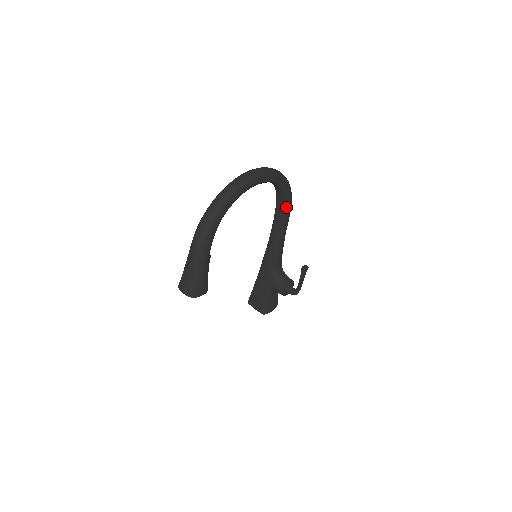
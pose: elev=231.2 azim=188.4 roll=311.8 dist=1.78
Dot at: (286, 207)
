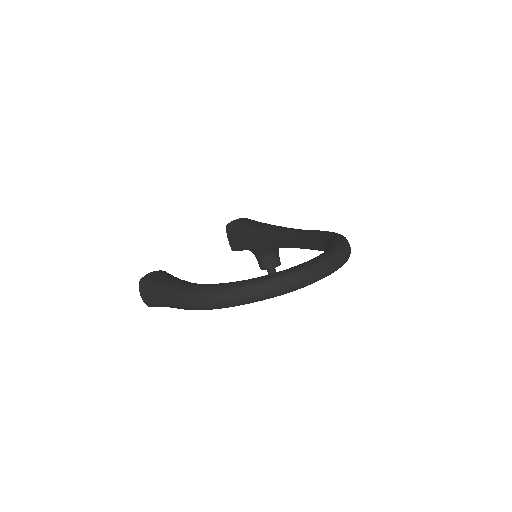
Dot at: occluded
